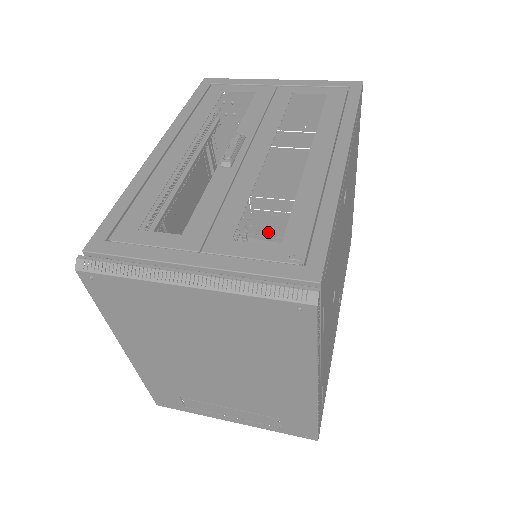
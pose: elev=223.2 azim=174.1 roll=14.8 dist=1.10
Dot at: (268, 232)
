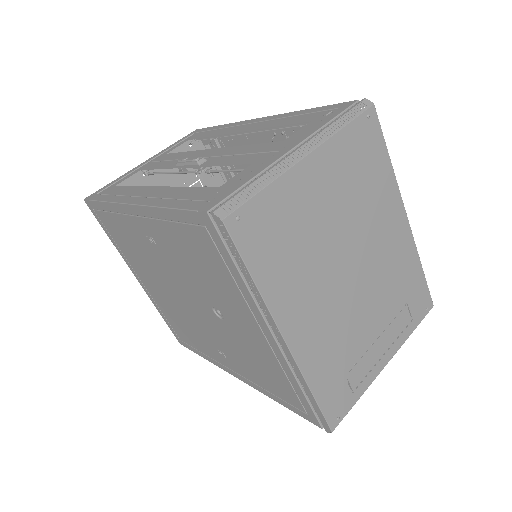
Dot at: occluded
